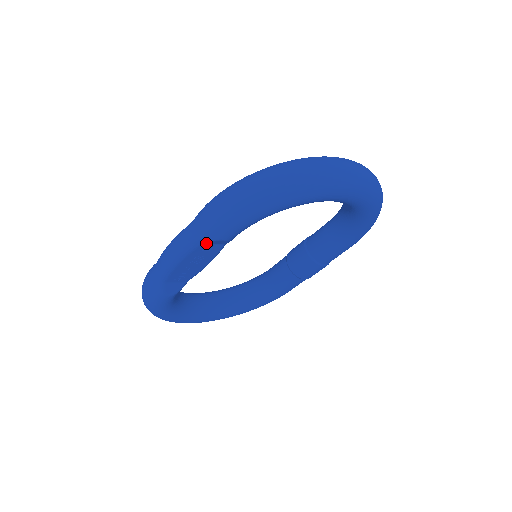
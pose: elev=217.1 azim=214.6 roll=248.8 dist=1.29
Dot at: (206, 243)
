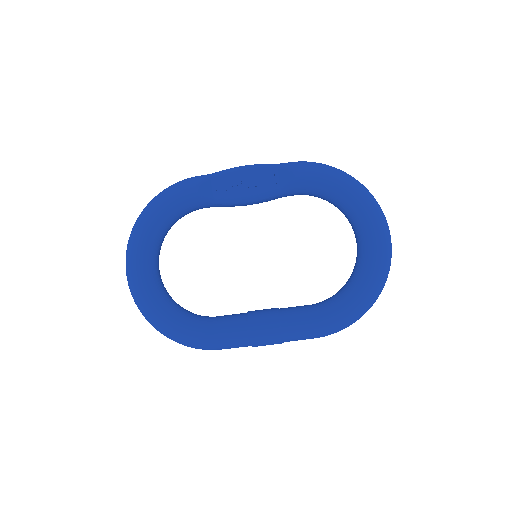
Dot at: (278, 172)
